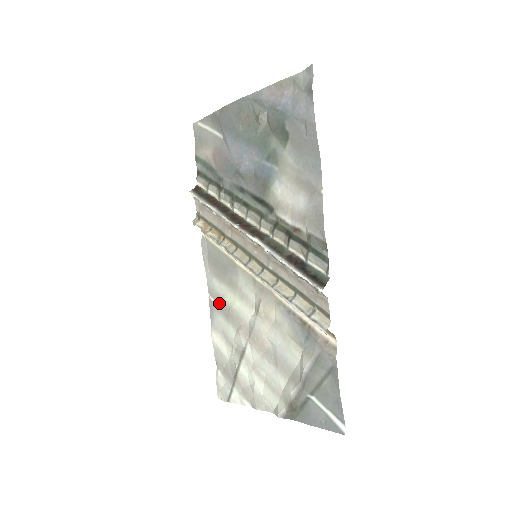
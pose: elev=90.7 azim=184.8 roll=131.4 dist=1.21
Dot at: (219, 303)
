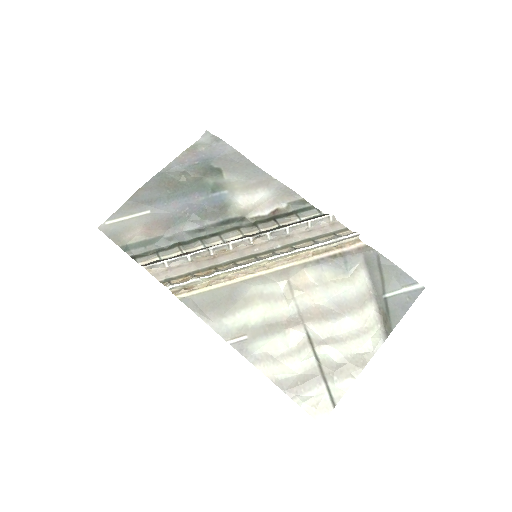
Dot at: (247, 334)
